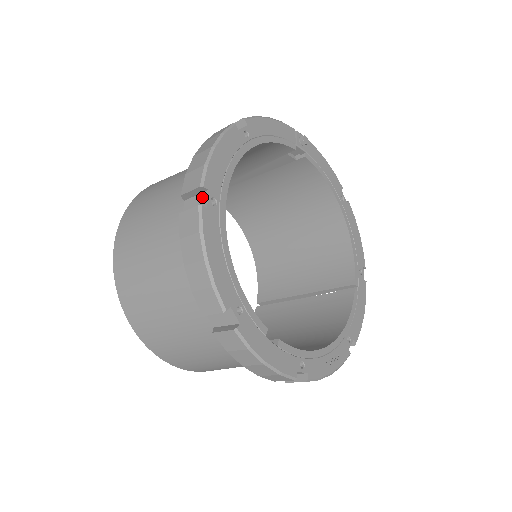
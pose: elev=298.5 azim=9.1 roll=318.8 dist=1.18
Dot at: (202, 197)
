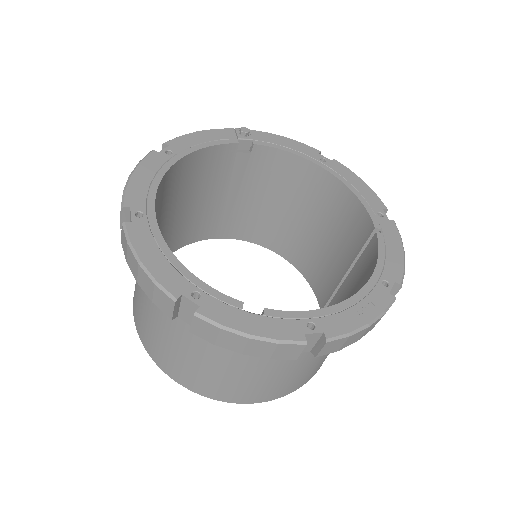
Dot at: (130, 217)
